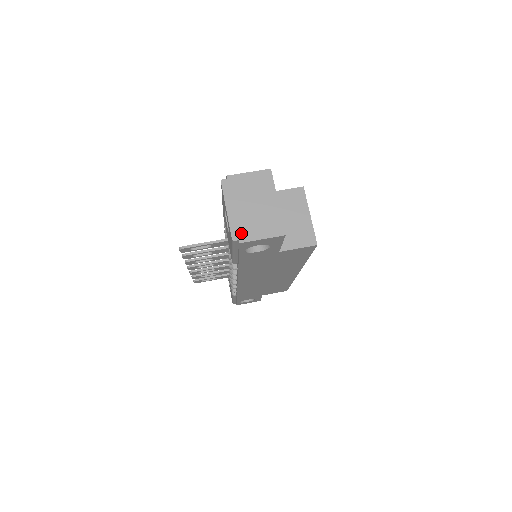
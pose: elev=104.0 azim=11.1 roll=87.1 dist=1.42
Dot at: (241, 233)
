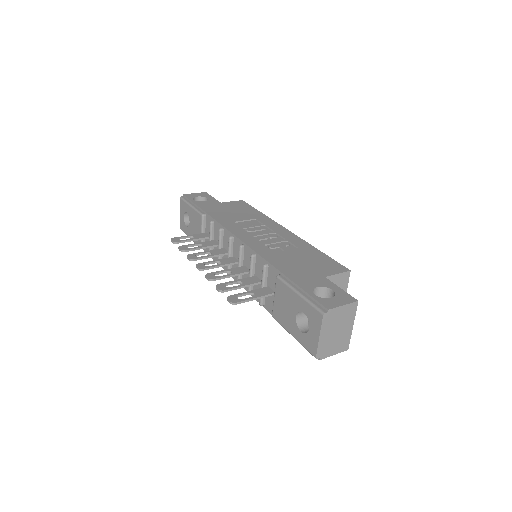
Dot at: (323, 353)
